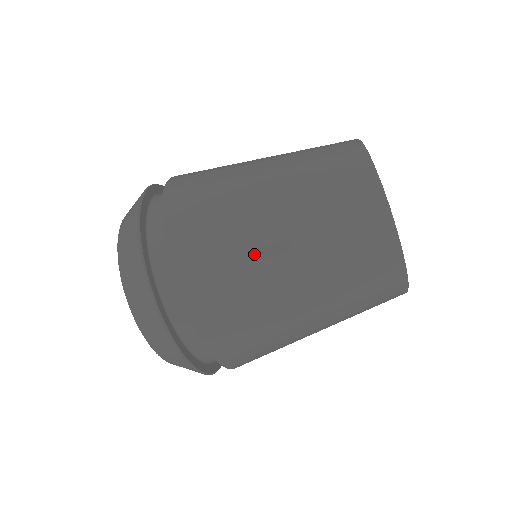
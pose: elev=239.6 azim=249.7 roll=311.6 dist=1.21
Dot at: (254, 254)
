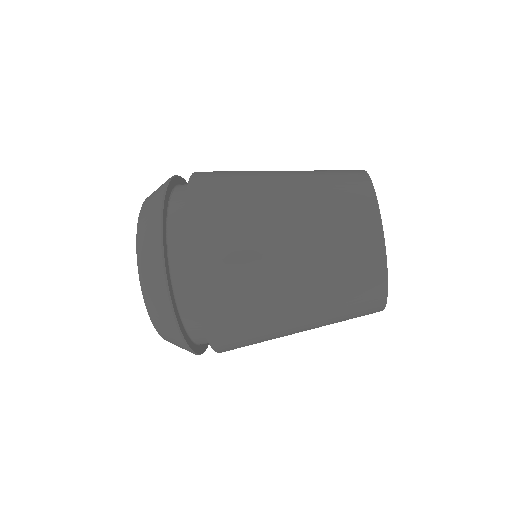
Dot at: (272, 315)
